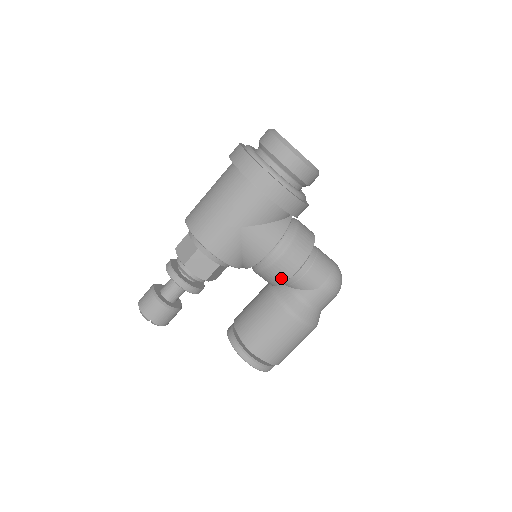
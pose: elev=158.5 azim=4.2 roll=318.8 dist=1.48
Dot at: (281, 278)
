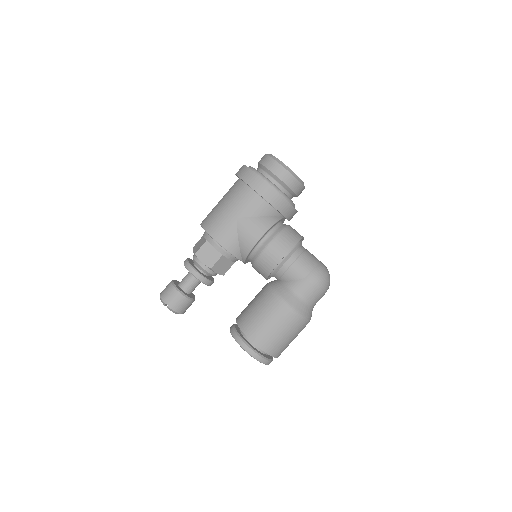
Dot at: (270, 265)
